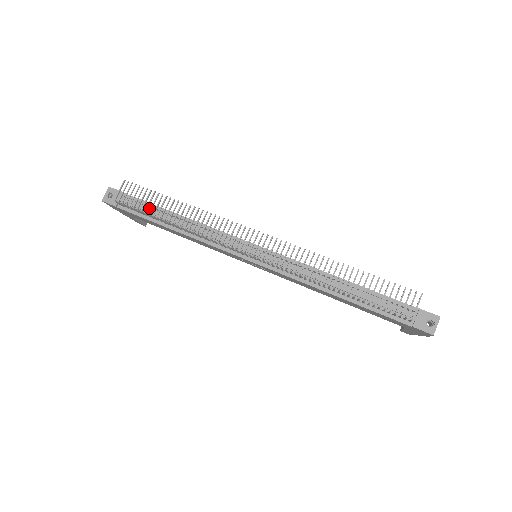
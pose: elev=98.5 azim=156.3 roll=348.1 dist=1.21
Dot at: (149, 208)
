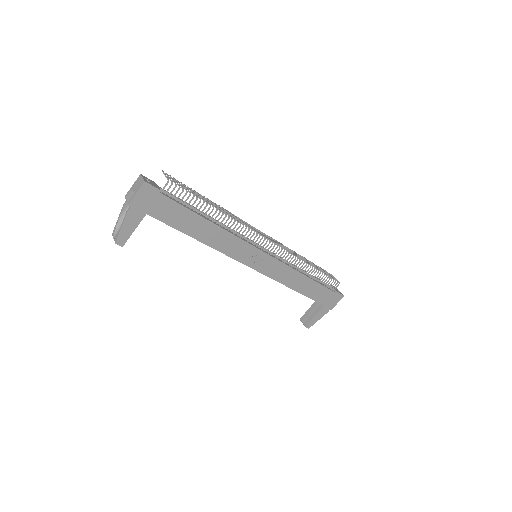
Dot at: (183, 202)
